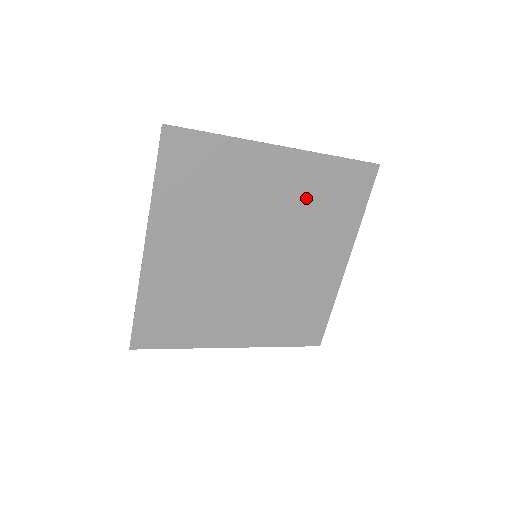
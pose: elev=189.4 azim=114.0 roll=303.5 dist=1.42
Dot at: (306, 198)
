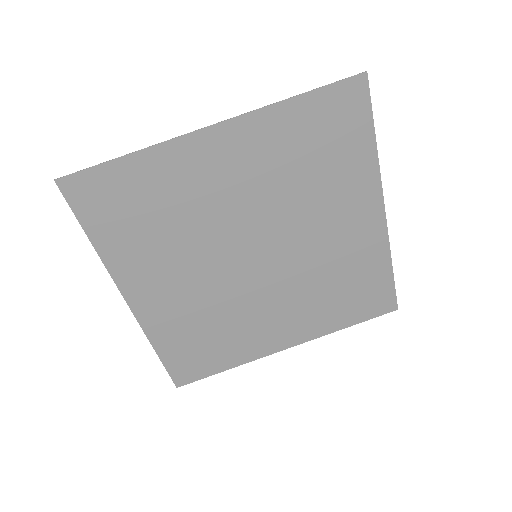
Dot at: (341, 265)
